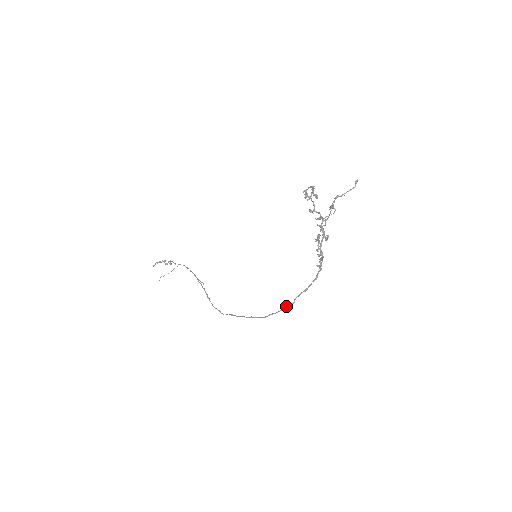
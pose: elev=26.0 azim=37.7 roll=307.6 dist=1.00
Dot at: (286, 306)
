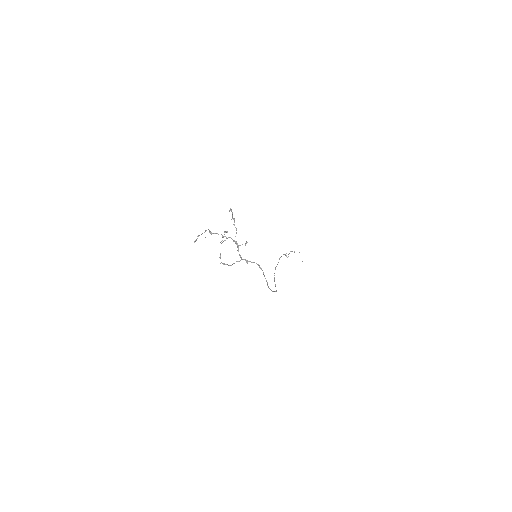
Dot at: (267, 284)
